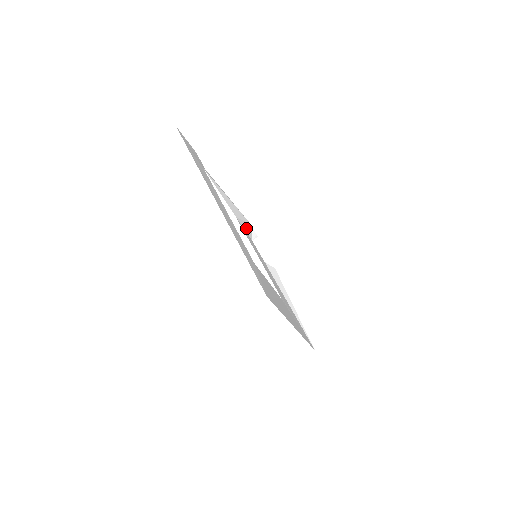
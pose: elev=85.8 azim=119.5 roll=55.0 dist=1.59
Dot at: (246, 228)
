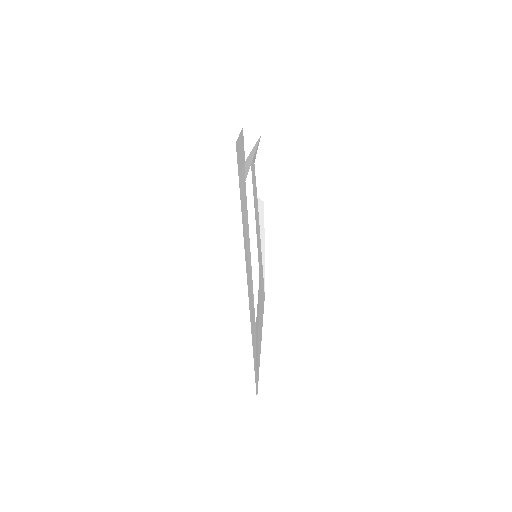
Dot at: (255, 153)
